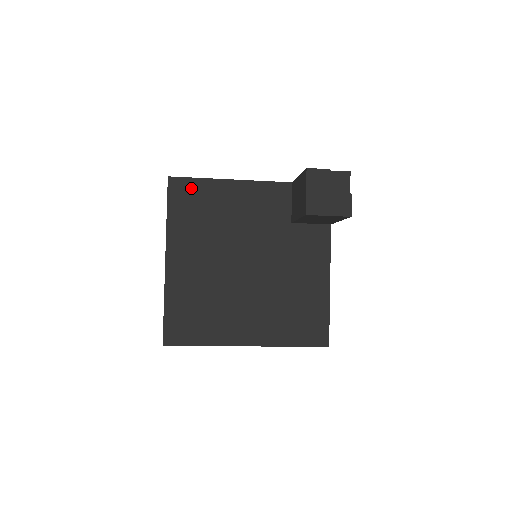
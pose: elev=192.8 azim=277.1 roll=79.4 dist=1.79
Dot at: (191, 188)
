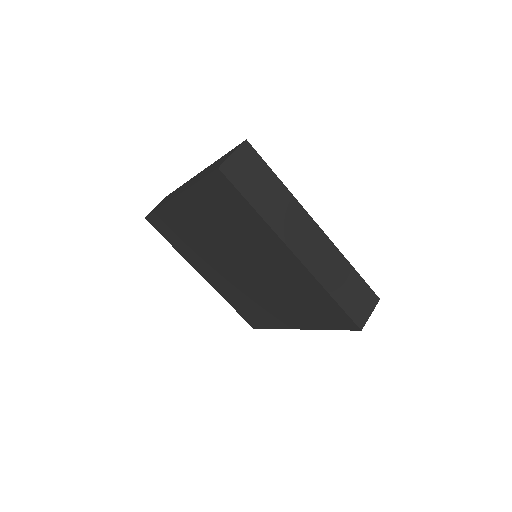
Dot at: occluded
